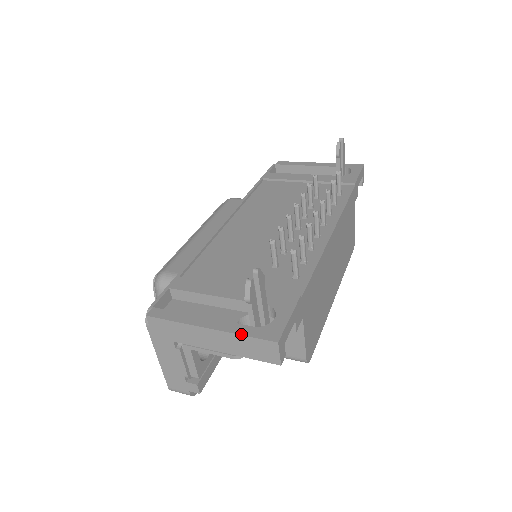
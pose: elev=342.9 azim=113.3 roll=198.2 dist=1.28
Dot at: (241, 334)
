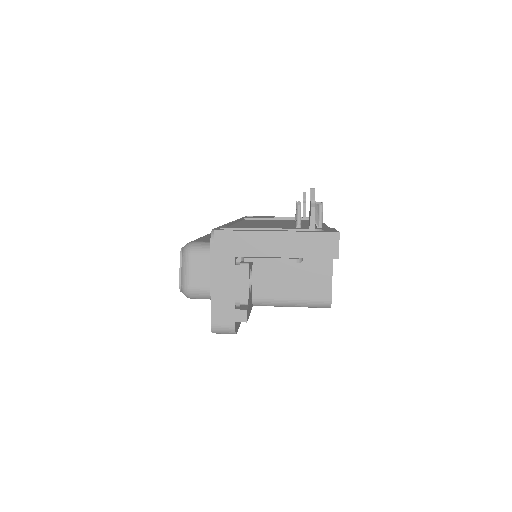
Dot at: (307, 231)
